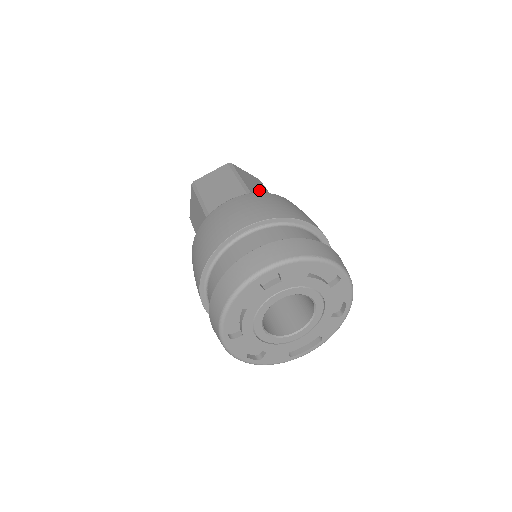
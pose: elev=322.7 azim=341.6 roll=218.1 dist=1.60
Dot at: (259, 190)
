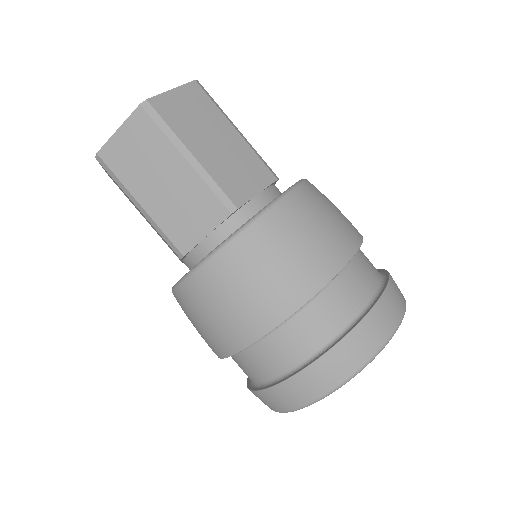
Dot at: (219, 146)
